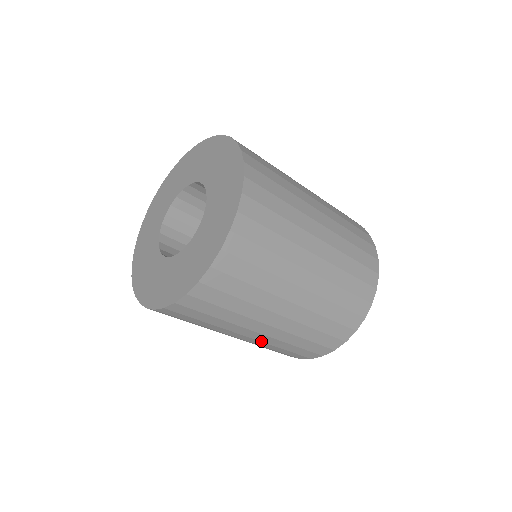
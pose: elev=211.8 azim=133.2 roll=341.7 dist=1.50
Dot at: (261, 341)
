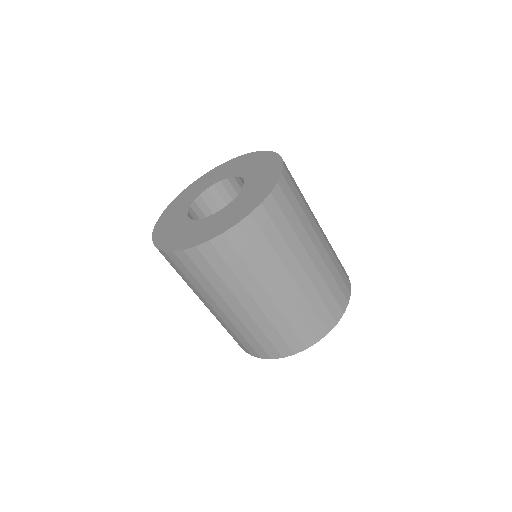
Dot at: (277, 307)
